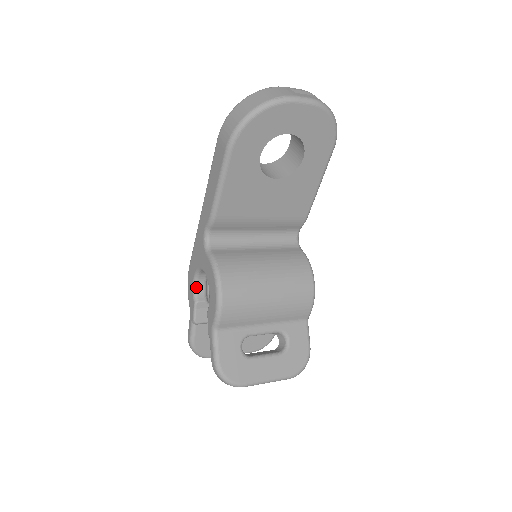
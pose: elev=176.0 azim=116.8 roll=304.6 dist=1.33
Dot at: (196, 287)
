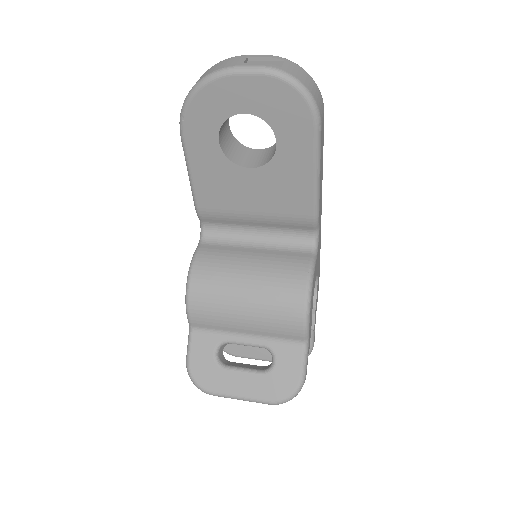
Dot at: occluded
